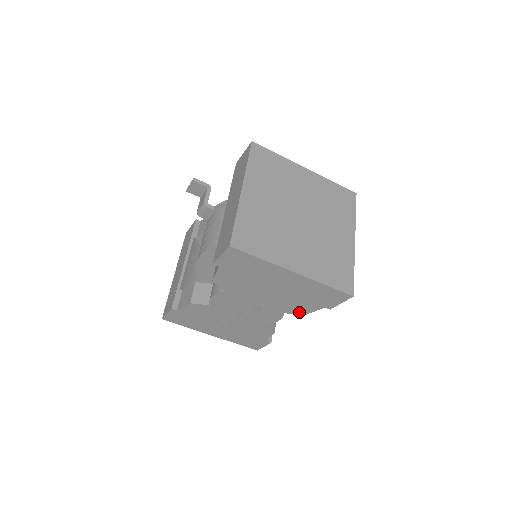
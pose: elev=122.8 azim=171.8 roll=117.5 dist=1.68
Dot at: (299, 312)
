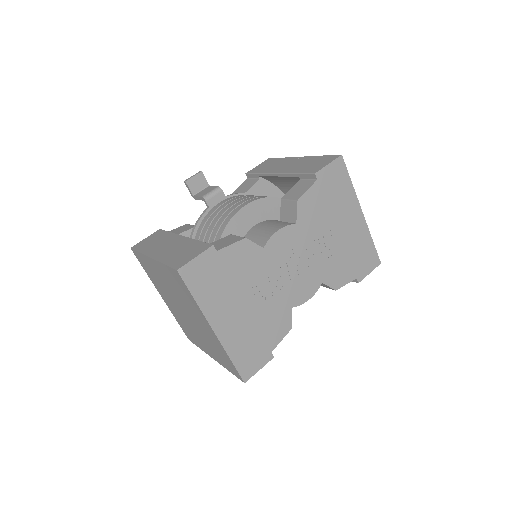
Dot at: (334, 283)
